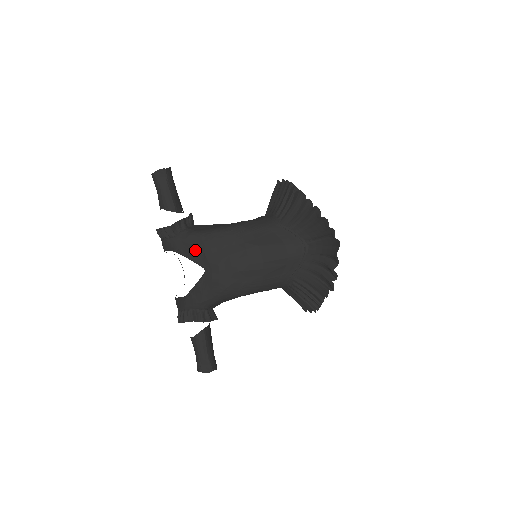
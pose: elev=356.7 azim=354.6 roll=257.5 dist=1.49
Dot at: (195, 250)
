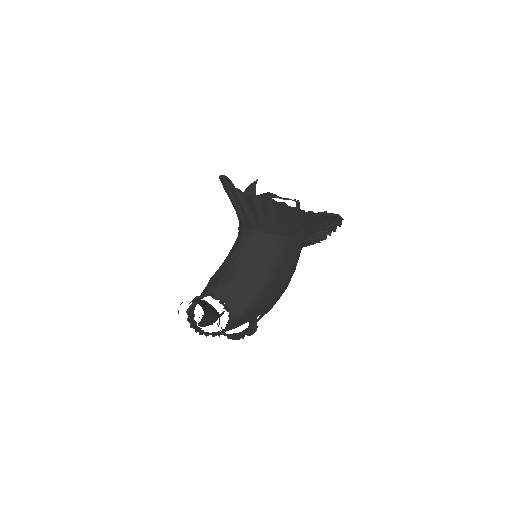
Dot at: (251, 316)
